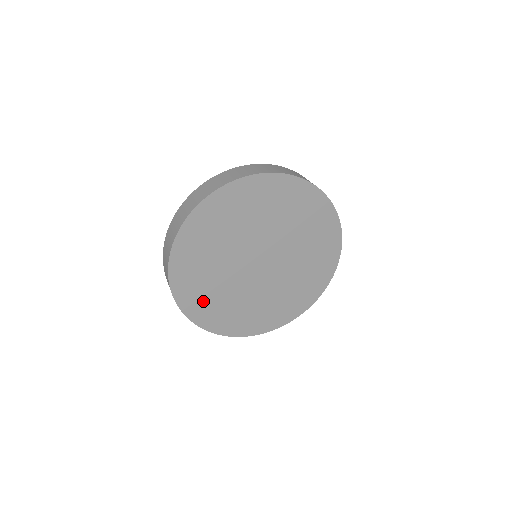
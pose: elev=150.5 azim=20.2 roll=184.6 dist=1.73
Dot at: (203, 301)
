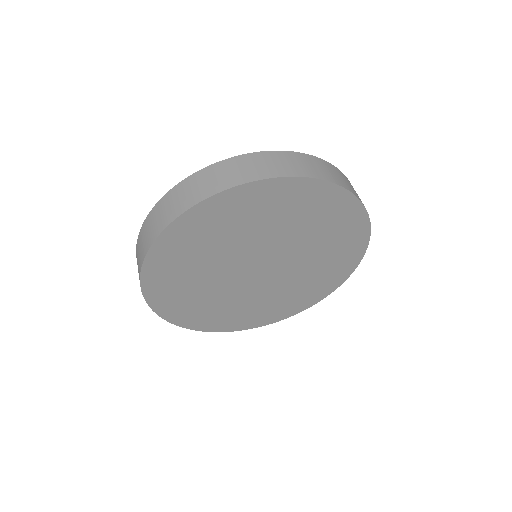
Dot at: (178, 298)
